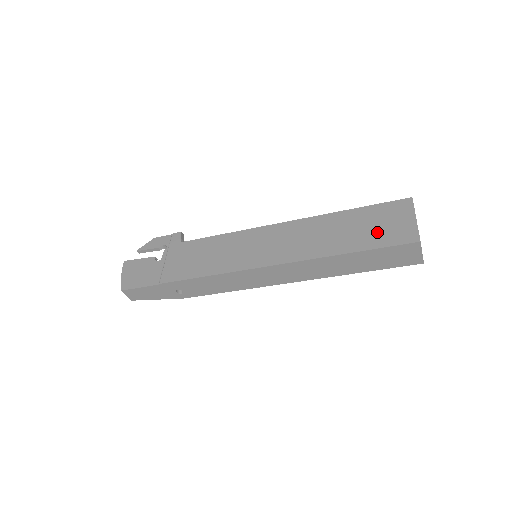
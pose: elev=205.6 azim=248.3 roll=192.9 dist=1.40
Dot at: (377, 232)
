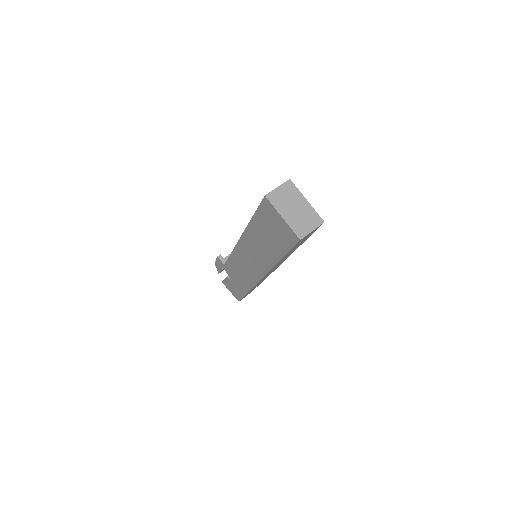
Dot at: (277, 237)
